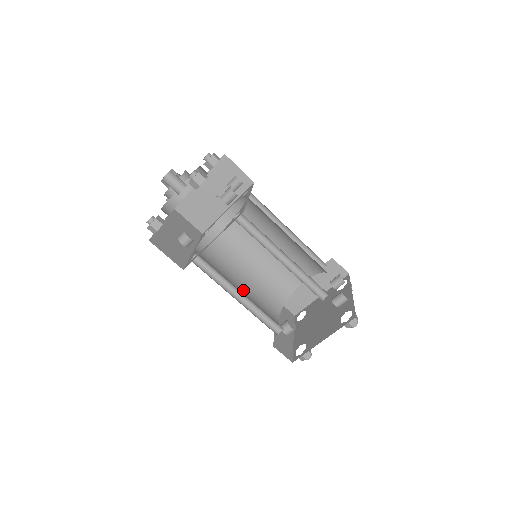
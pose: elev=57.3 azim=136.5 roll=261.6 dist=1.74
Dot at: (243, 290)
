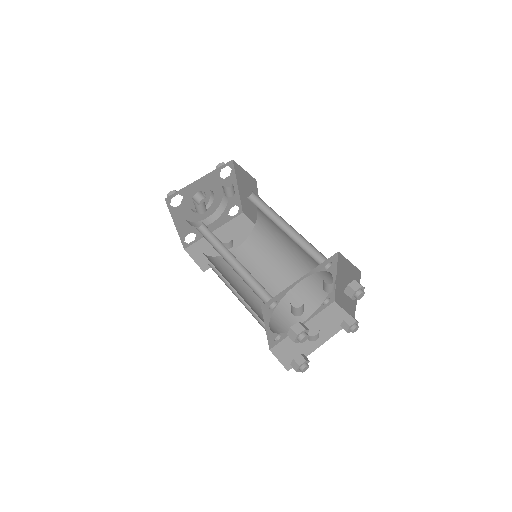
Dot at: (268, 289)
